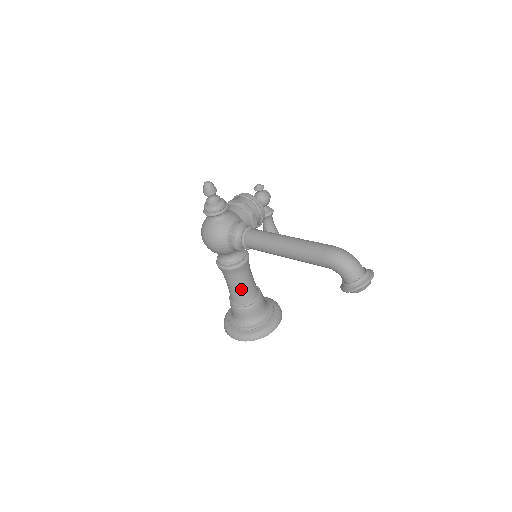
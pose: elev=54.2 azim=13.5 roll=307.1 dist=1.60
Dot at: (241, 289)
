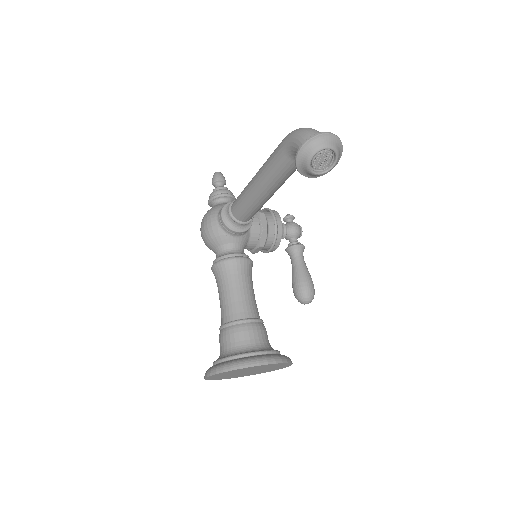
Dot at: (230, 297)
